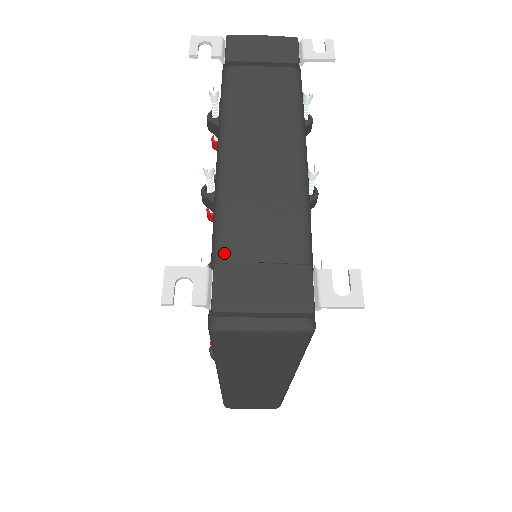
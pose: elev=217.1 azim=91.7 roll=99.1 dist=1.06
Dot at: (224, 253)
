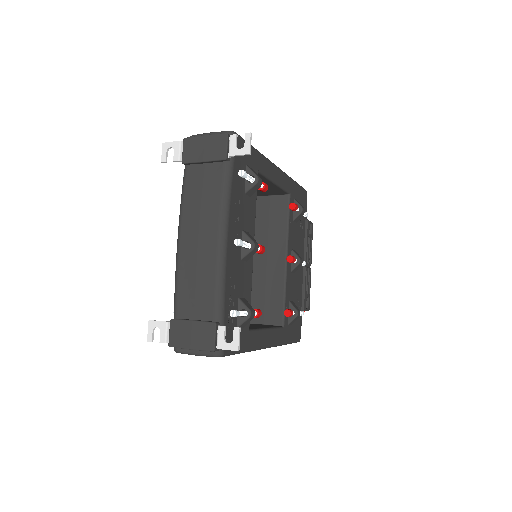
Dot at: (177, 311)
